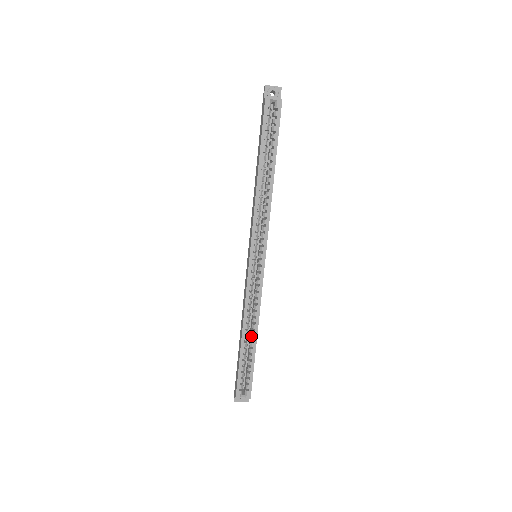
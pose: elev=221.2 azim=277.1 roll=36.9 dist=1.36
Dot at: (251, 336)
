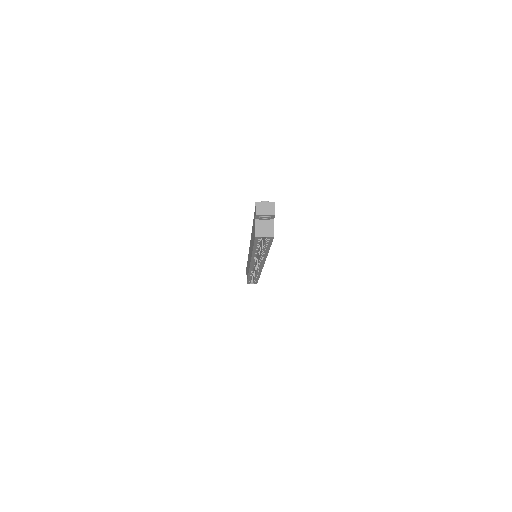
Dot at: (255, 276)
